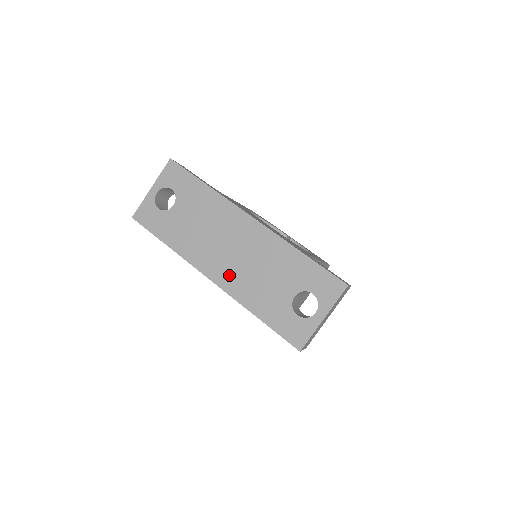
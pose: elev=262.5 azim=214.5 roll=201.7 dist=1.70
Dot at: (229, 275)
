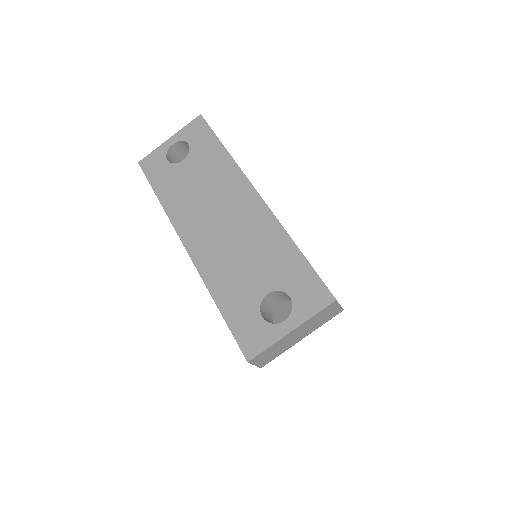
Dot at: (206, 248)
